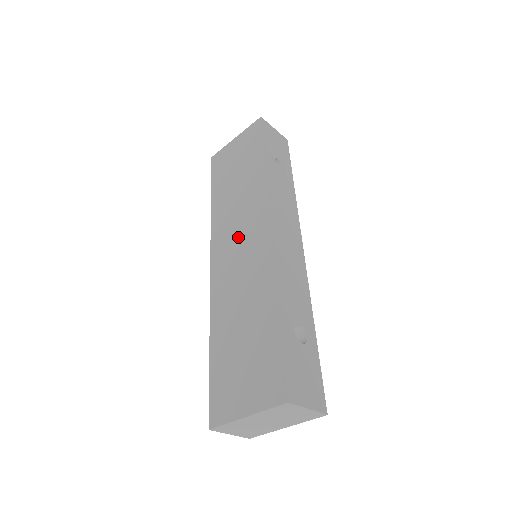
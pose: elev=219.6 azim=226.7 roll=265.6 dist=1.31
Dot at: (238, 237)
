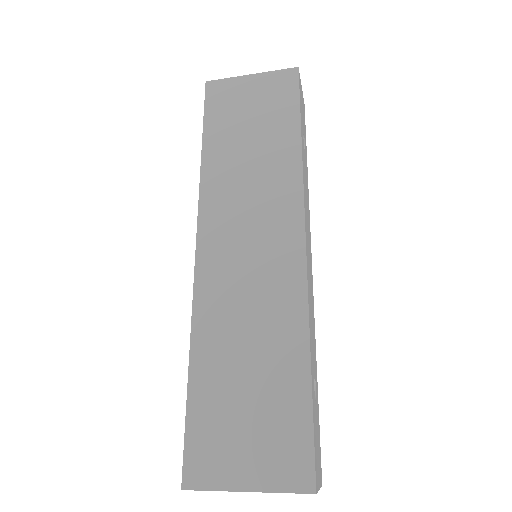
Dot at: (248, 230)
